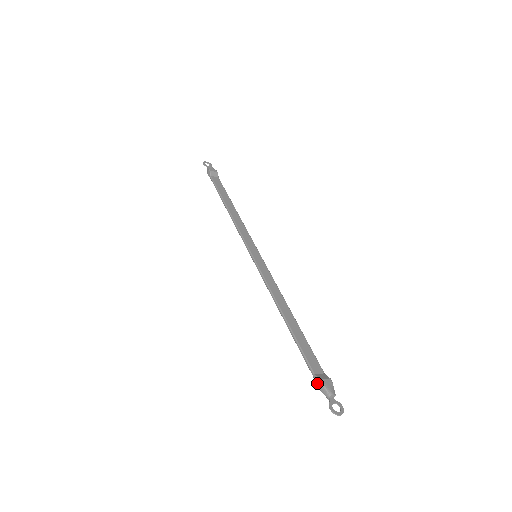
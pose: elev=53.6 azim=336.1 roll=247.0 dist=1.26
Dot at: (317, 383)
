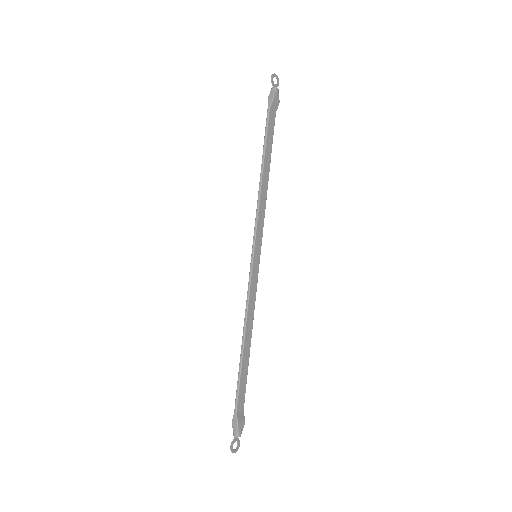
Dot at: (234, 421)
